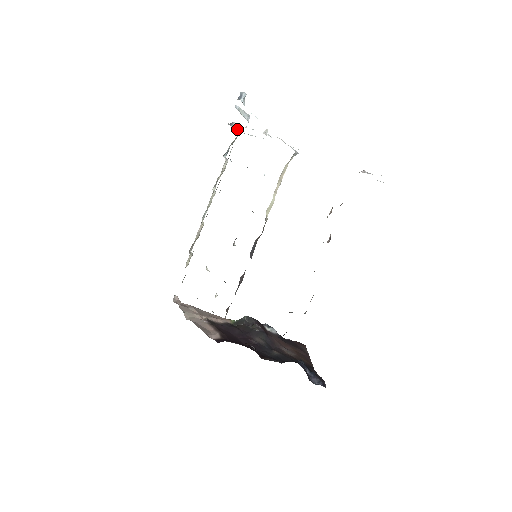
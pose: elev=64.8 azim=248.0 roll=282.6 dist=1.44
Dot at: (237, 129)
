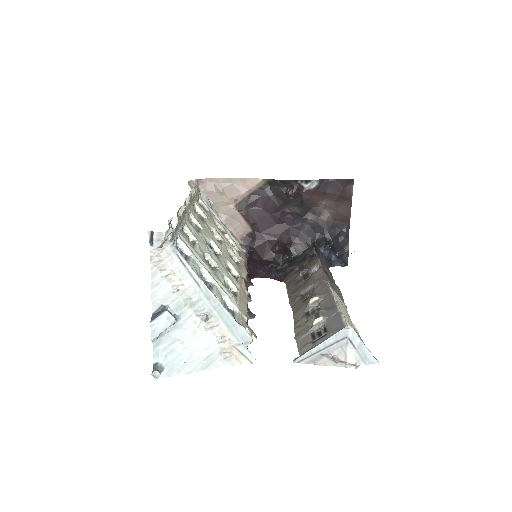
Dot at: (165, 238)
